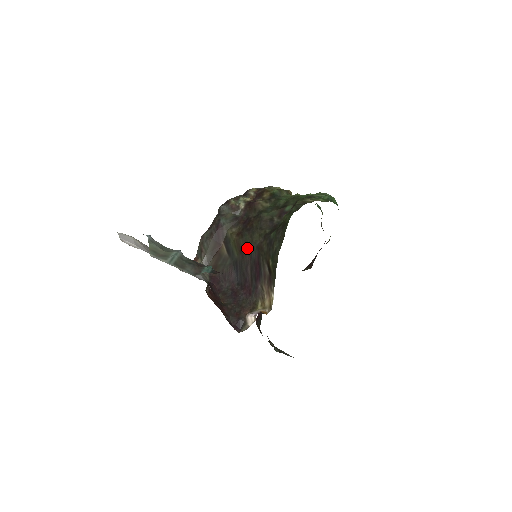
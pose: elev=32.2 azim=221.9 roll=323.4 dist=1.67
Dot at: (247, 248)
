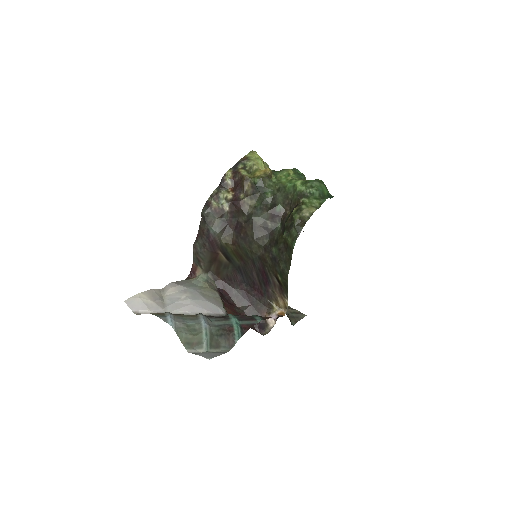
Dot at: (248, 257)
